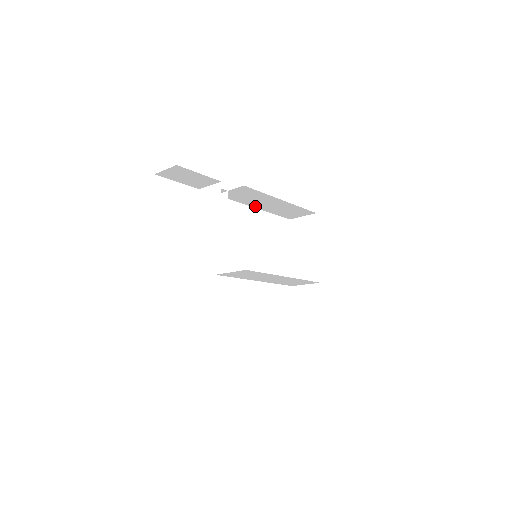
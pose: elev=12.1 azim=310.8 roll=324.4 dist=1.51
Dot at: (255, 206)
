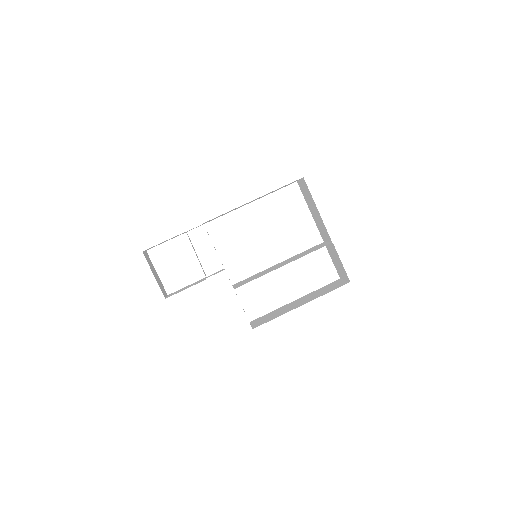
Dot at: occluded
